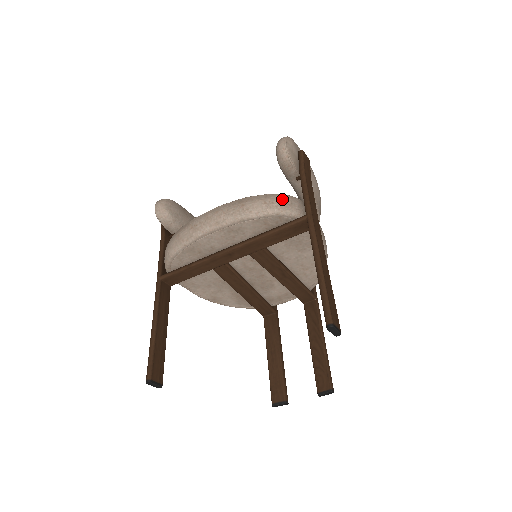
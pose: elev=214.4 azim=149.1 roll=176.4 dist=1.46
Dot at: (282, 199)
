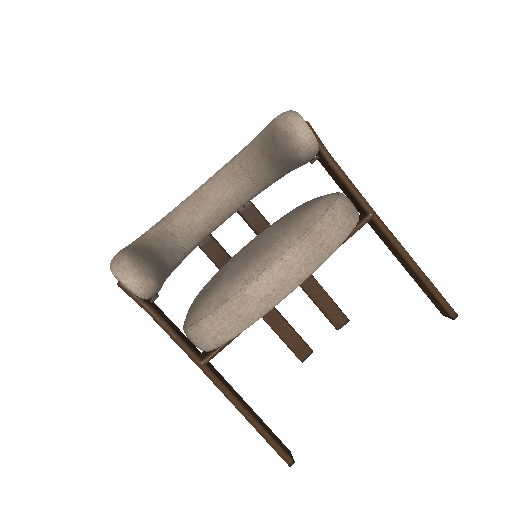
Dot at: (346, 211)
